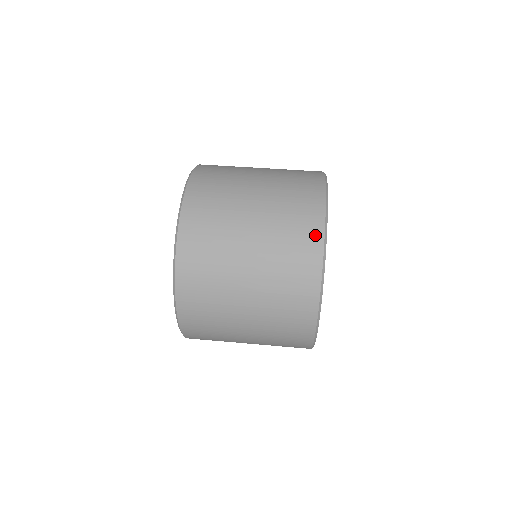
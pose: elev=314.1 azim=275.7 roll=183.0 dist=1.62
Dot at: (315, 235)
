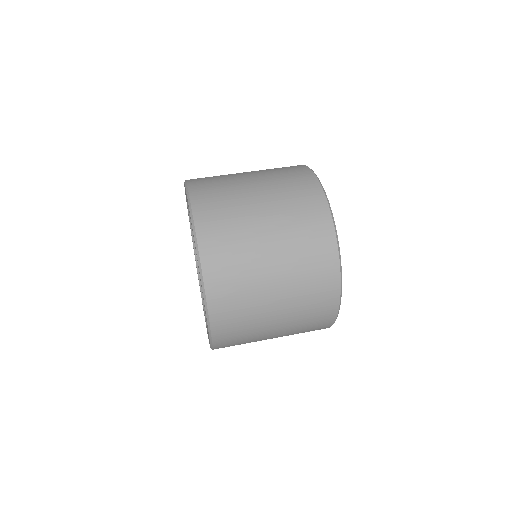
Dot at: (330, 313)
